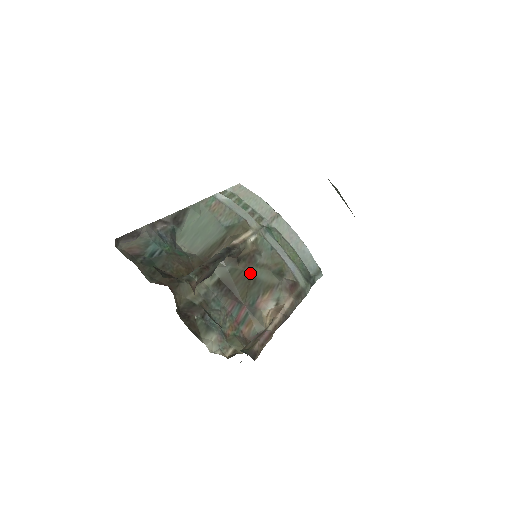
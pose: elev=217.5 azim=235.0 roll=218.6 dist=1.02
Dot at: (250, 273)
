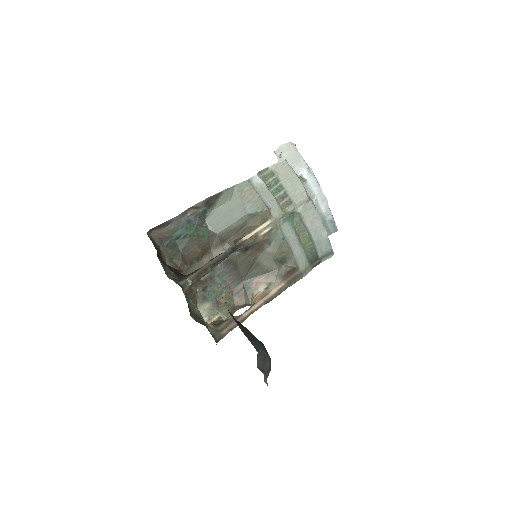
Dot at: (255, 258)
